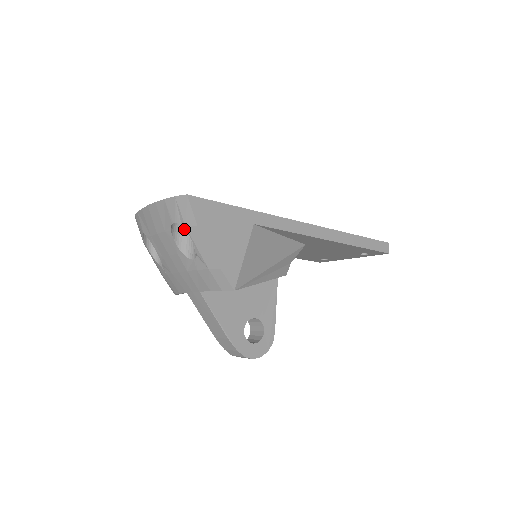
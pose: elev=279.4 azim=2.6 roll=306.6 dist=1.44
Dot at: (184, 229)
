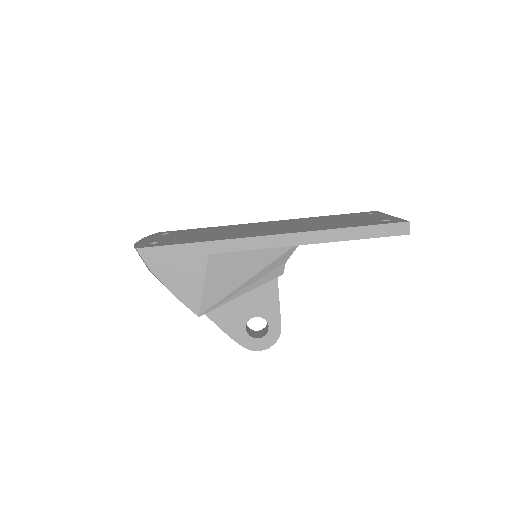
Dot at: occluded
